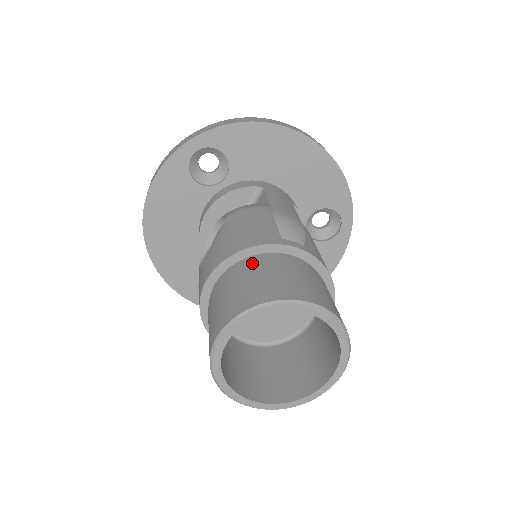
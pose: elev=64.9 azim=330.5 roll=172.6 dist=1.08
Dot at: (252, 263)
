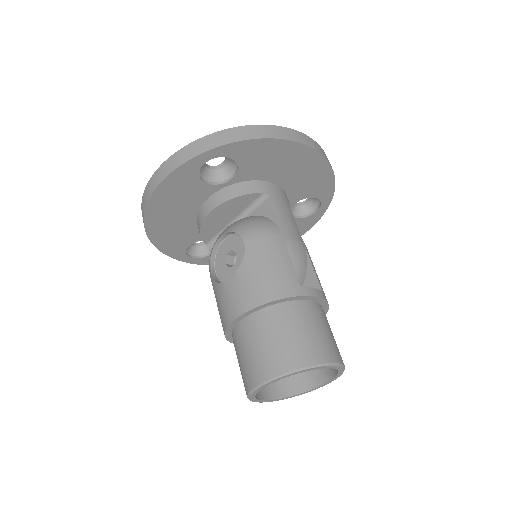
Dot at: (280, 315)
